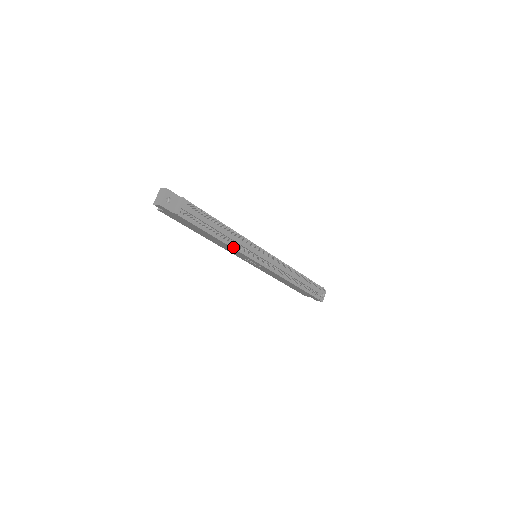
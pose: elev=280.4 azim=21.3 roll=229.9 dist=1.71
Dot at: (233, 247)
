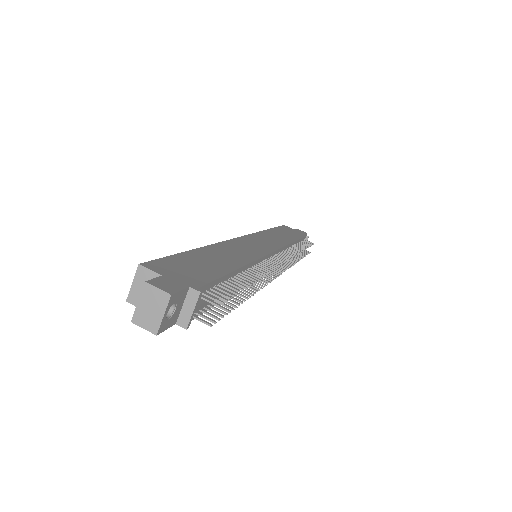
Dot at: occluded
